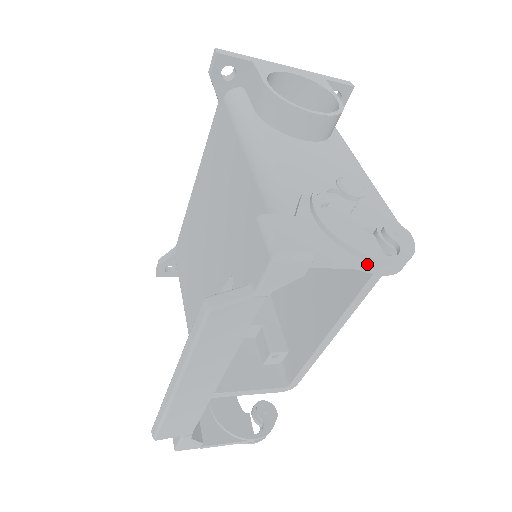
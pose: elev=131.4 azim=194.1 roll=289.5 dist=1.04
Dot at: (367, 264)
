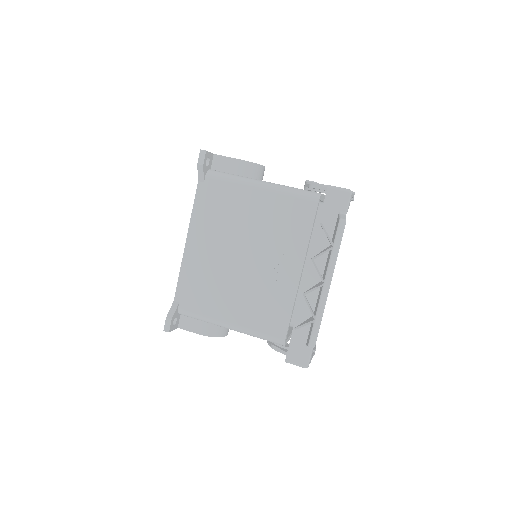
Dot at: occluded
